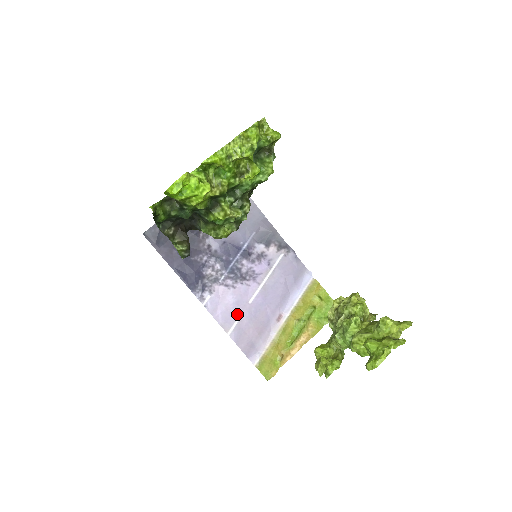
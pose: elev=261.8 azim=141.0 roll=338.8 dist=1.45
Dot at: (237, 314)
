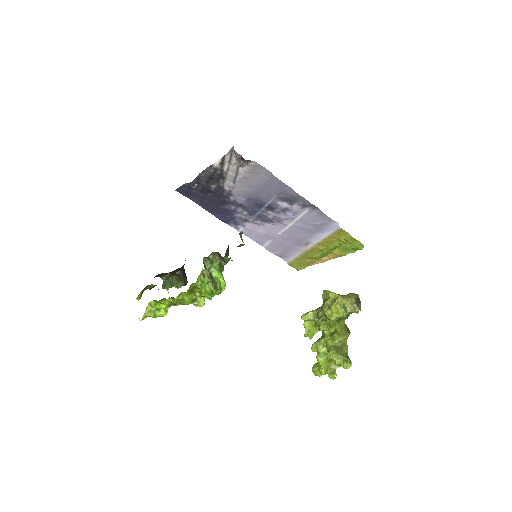
Dot at: (268, 239)
